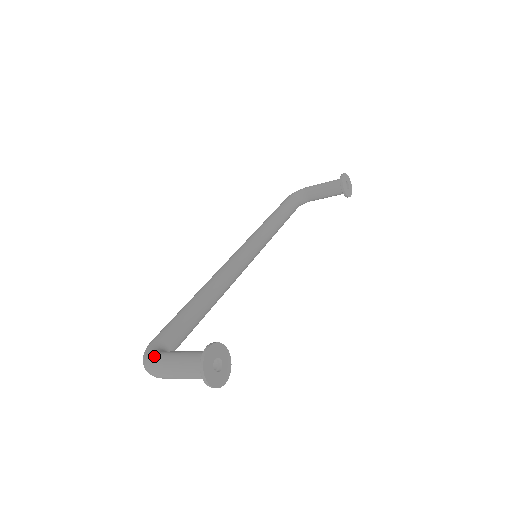
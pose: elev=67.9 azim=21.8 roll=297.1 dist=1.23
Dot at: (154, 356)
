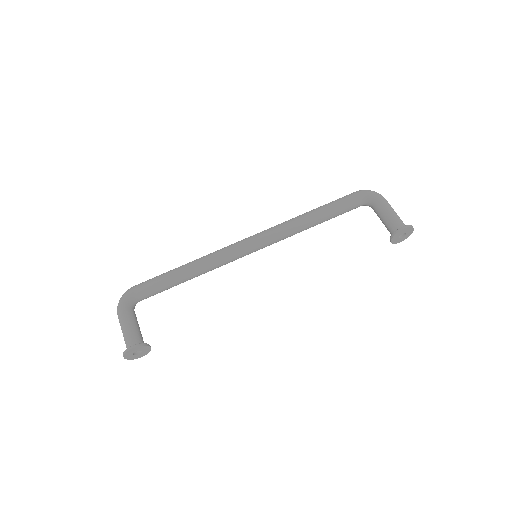
Dot at: (121, 309)
